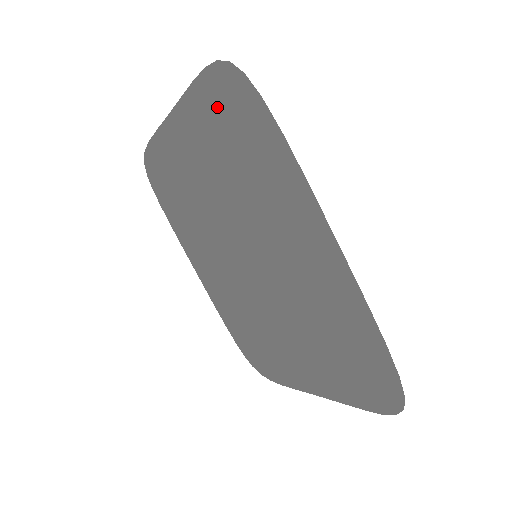
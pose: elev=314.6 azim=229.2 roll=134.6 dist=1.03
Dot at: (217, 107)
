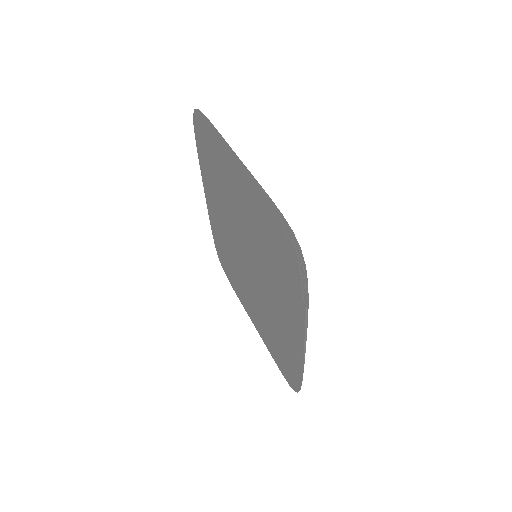
Dot at: (278, 216)
